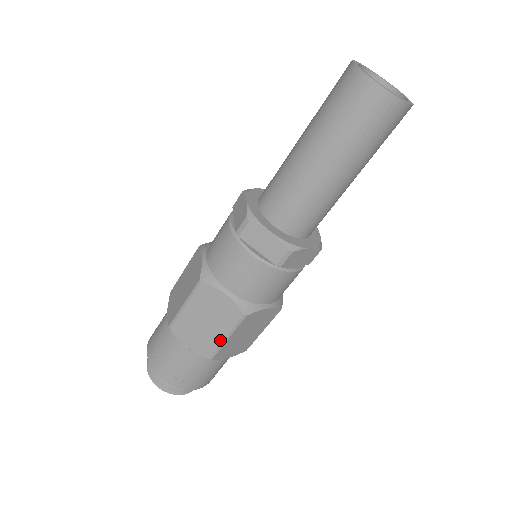
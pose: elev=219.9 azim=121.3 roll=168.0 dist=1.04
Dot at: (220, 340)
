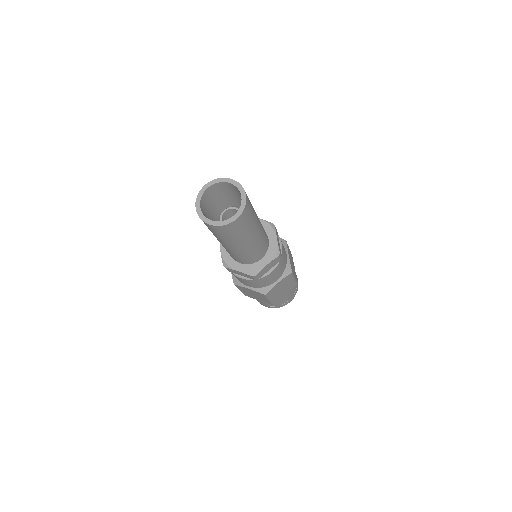
Dot at: (267, 300)
